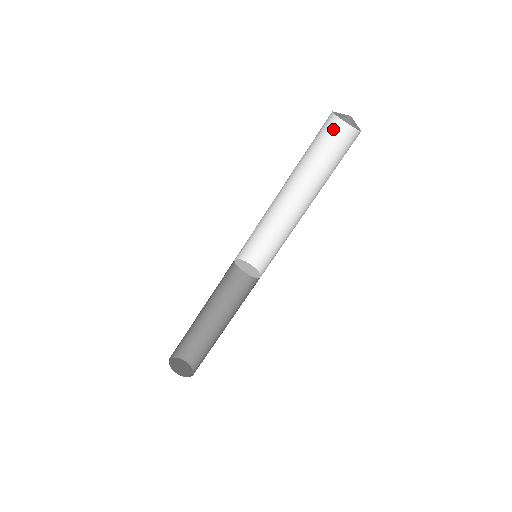
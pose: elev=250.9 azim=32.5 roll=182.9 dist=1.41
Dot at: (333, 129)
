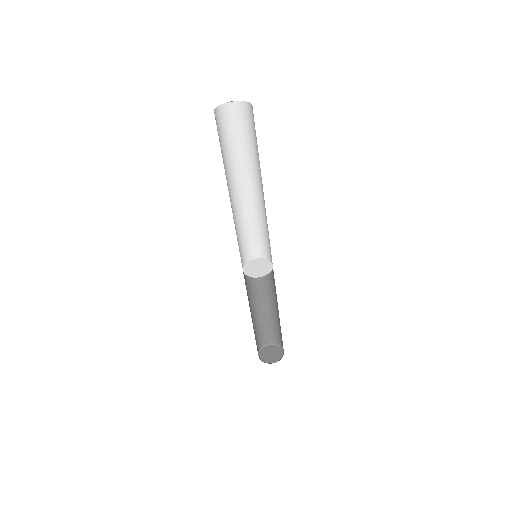
Dot at: (233, 115)
